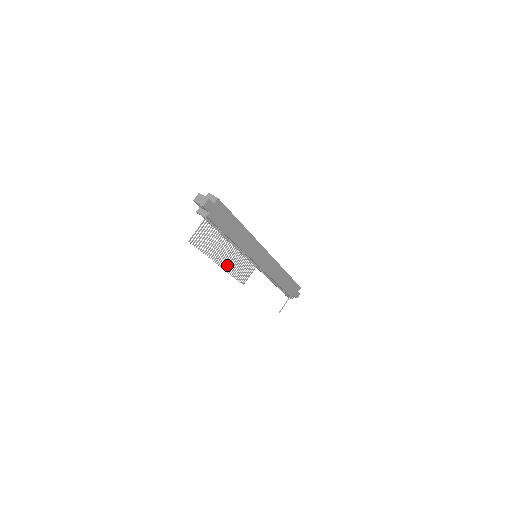
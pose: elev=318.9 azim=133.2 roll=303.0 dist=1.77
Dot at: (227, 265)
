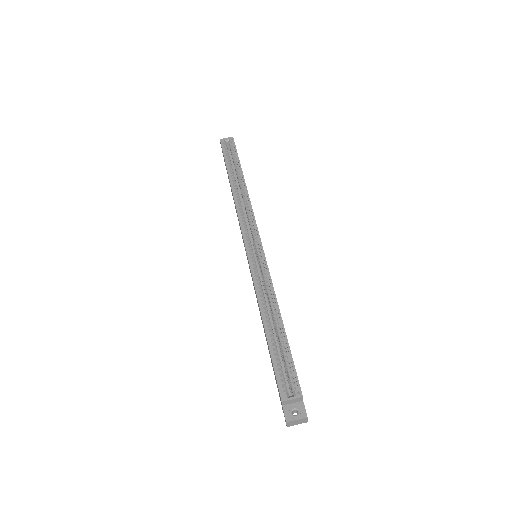
Dot at: occluded
